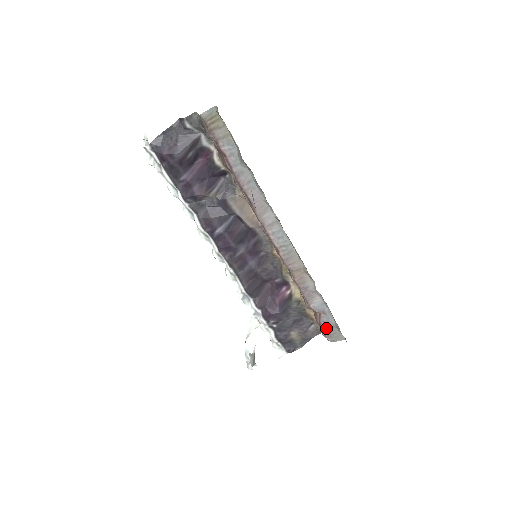
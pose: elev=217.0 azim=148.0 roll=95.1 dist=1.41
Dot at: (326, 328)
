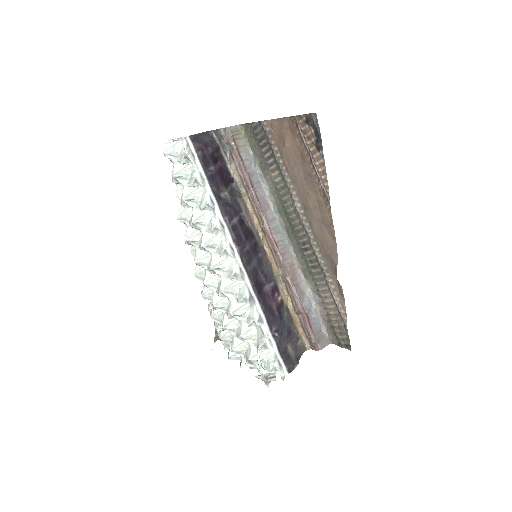
Dot at: (315, 332)
